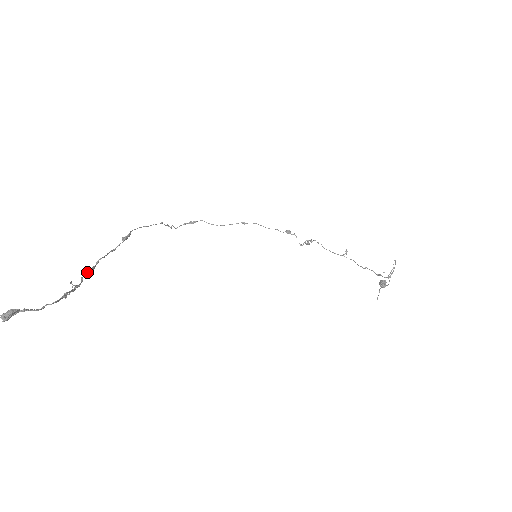
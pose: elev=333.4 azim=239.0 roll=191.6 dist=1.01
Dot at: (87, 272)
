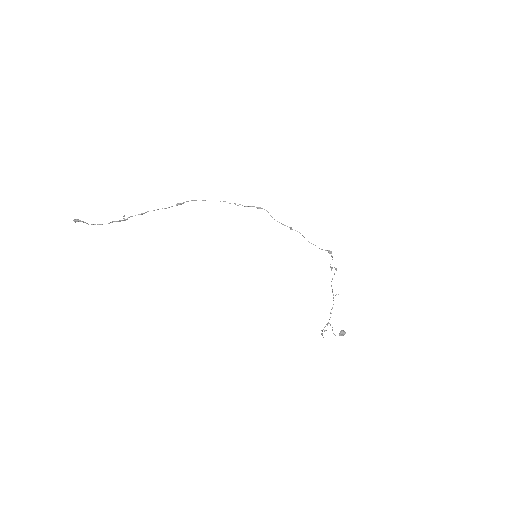
Dot at: occluded
